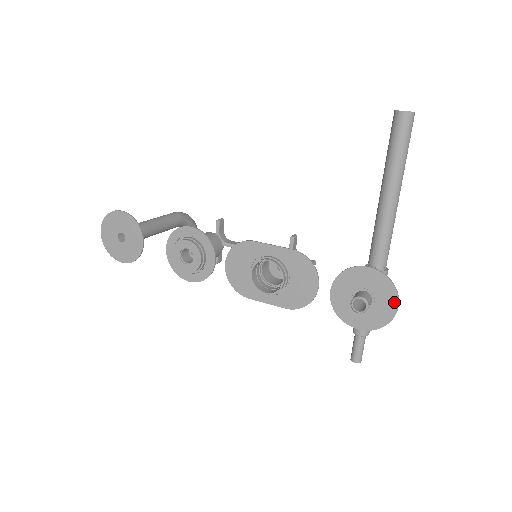
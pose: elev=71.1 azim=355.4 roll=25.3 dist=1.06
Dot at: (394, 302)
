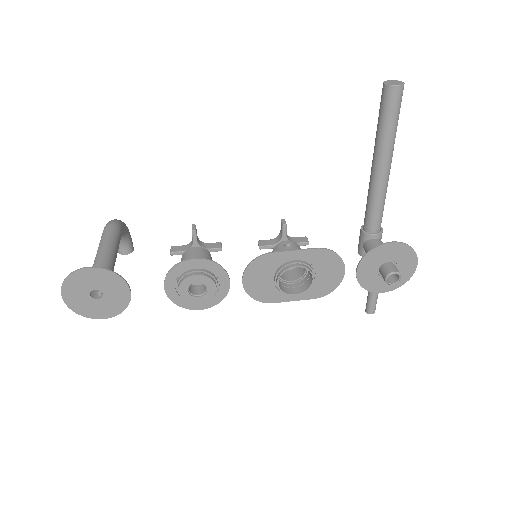
Dot at: (414, 263)
